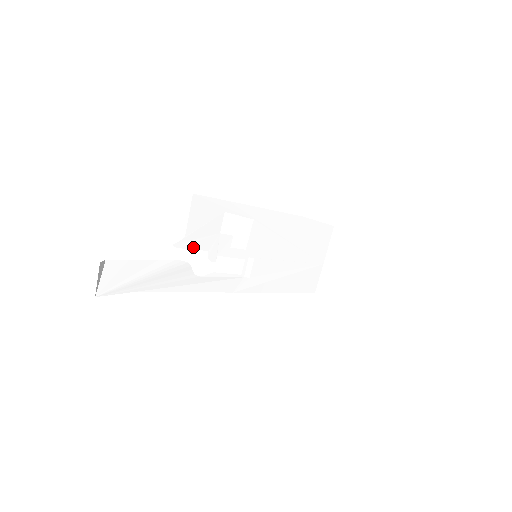
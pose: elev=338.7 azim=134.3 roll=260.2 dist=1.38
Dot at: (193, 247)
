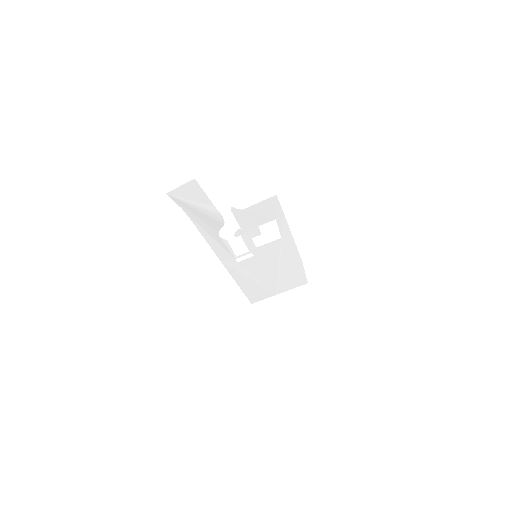
Dot at: (238, 218)
